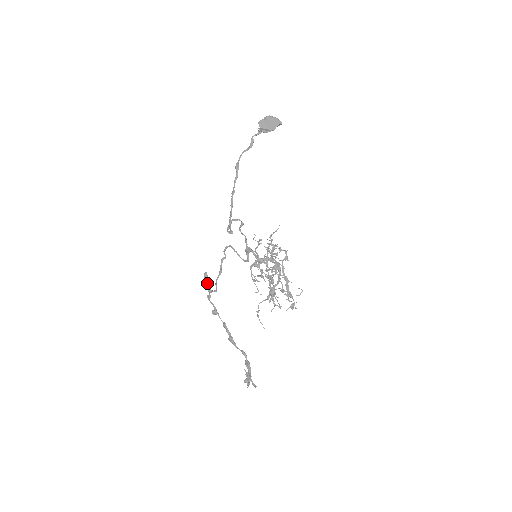
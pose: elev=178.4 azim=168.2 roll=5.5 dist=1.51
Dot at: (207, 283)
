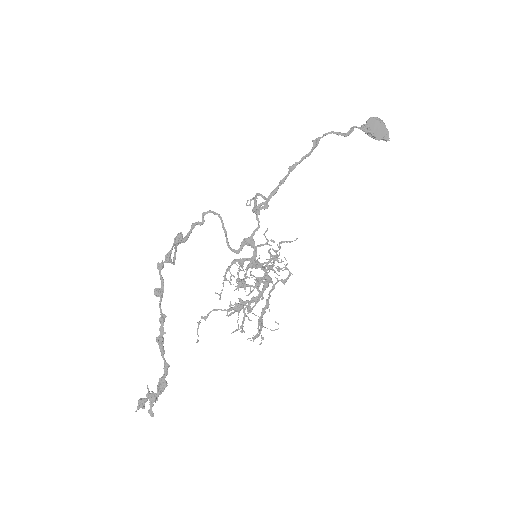
Dot at: occluded
